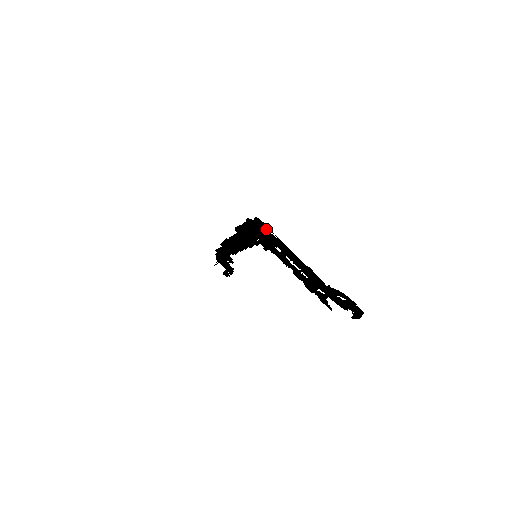
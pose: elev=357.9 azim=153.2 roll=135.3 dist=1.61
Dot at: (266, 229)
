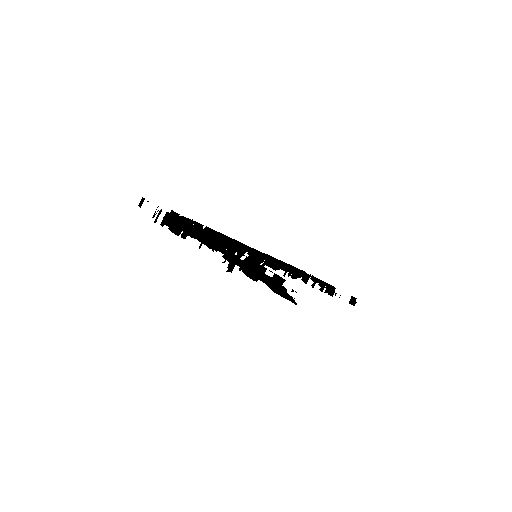
Dot at: occluded
